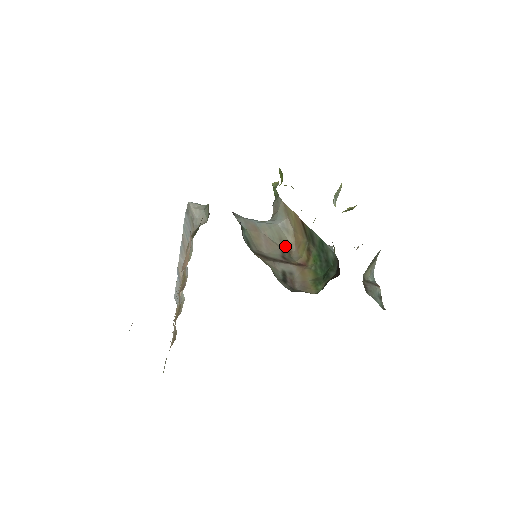
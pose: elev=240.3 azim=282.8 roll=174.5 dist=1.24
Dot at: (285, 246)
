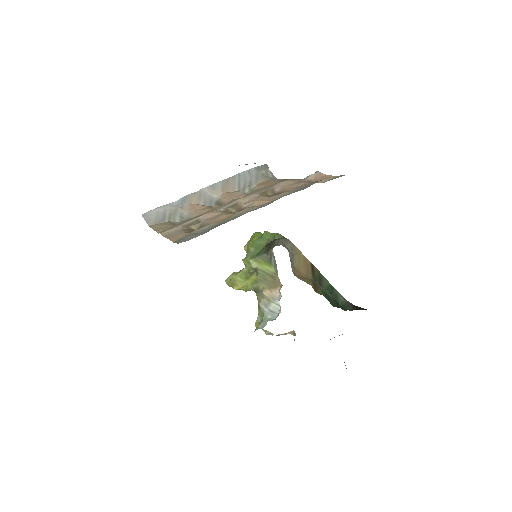
Dot at: occluded
